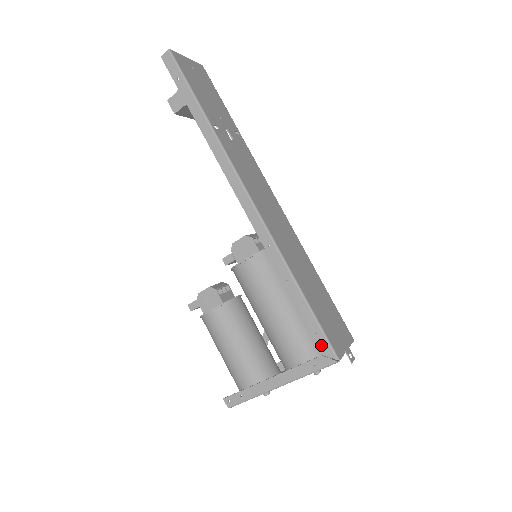
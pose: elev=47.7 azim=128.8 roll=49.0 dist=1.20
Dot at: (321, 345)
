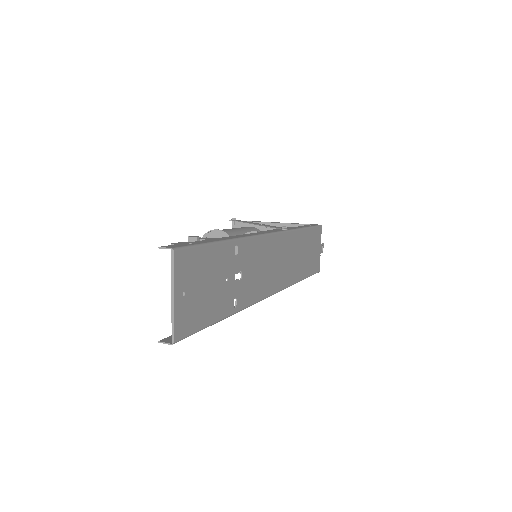
Dot at: occluded
